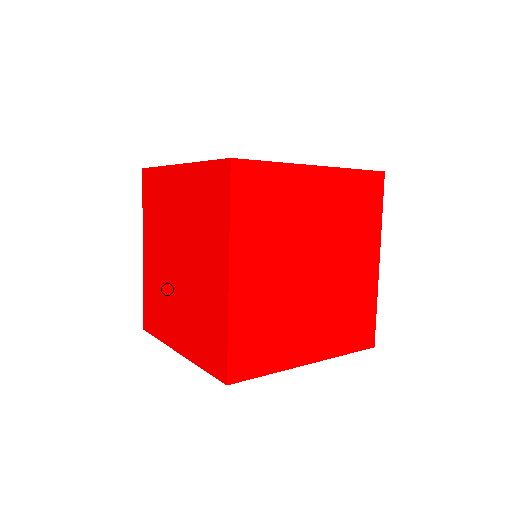
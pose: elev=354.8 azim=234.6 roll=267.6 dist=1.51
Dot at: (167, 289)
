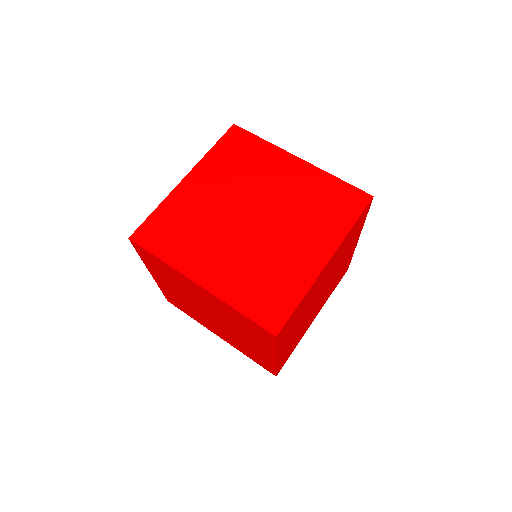
Dot at: (214, 227)
